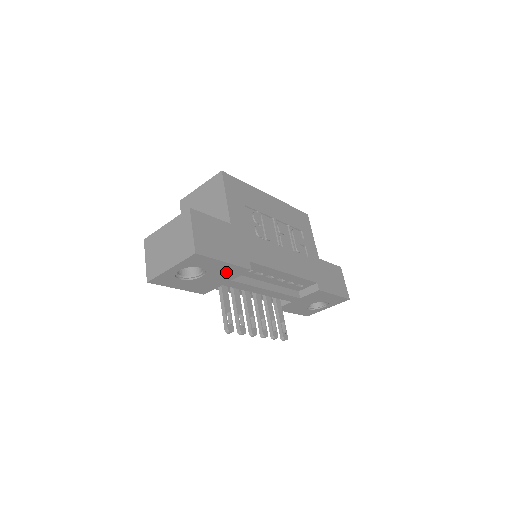
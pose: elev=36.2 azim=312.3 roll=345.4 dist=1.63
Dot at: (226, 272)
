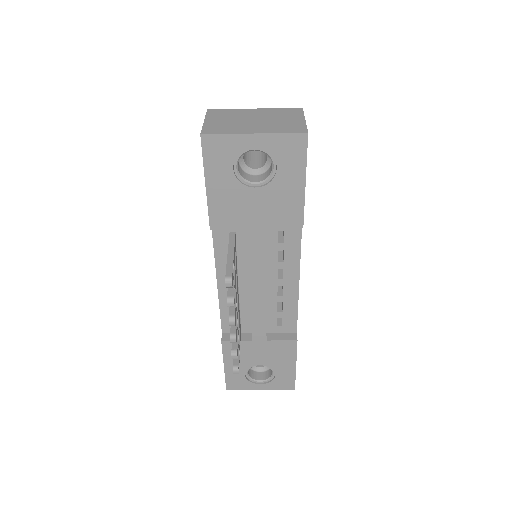
Dot at: (282, 206)
